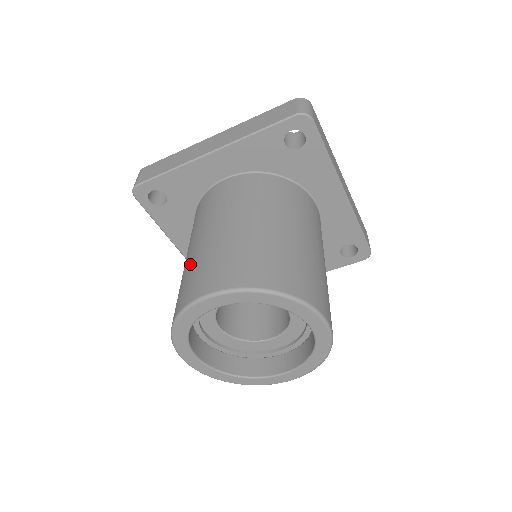
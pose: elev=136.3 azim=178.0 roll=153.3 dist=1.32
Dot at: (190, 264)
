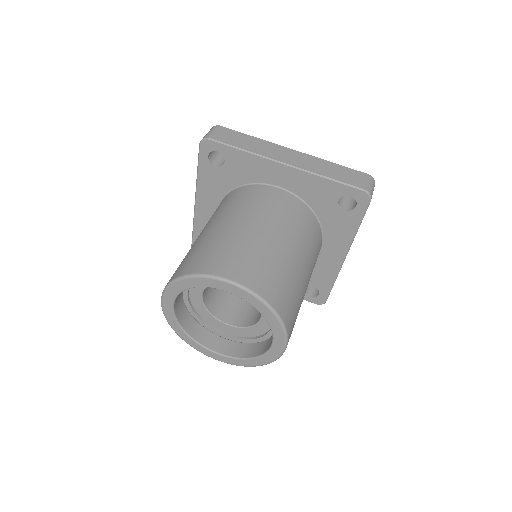
Dot at: occluded
